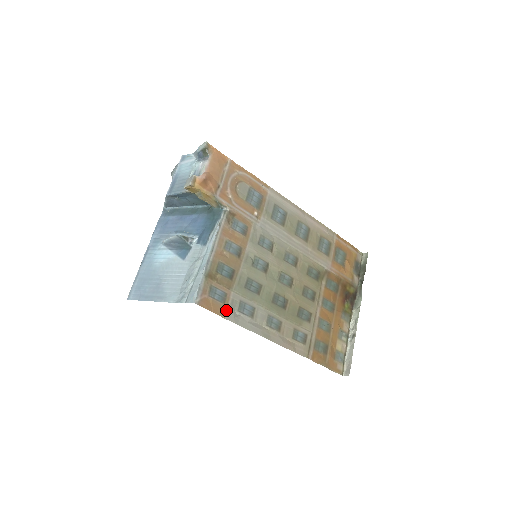
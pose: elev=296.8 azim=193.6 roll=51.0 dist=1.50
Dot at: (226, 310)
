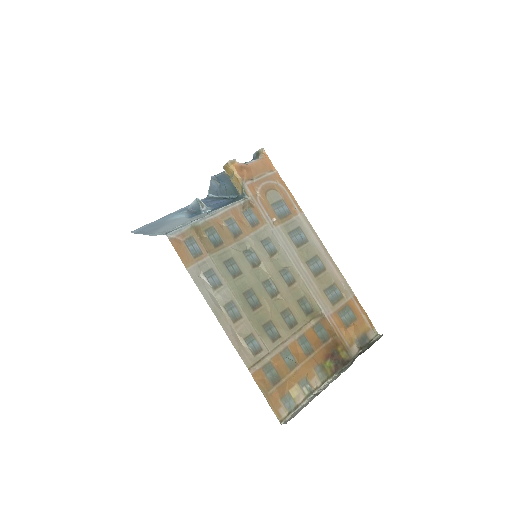
Dot at: (192, 264)
